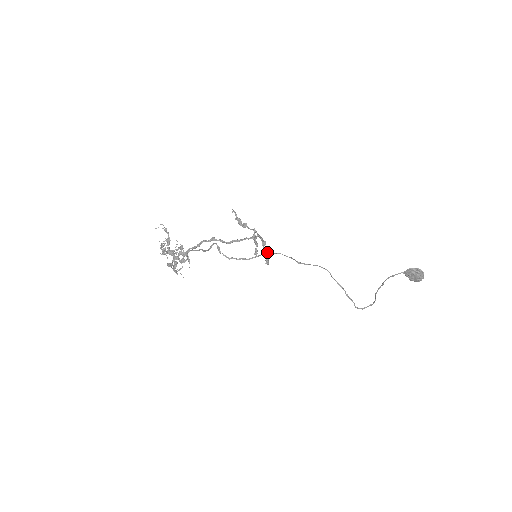
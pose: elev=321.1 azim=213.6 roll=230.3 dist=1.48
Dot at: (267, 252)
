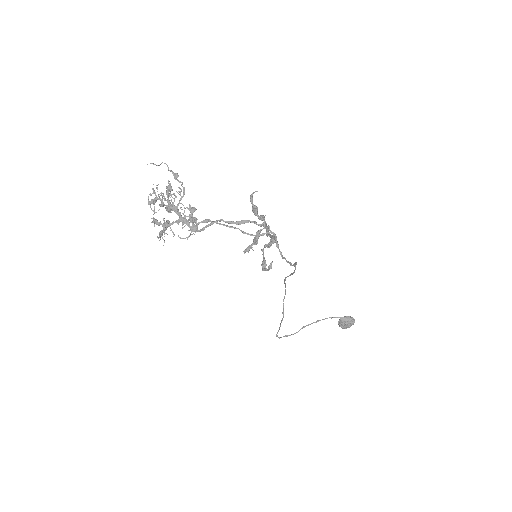
Dot at: (296, 262)
